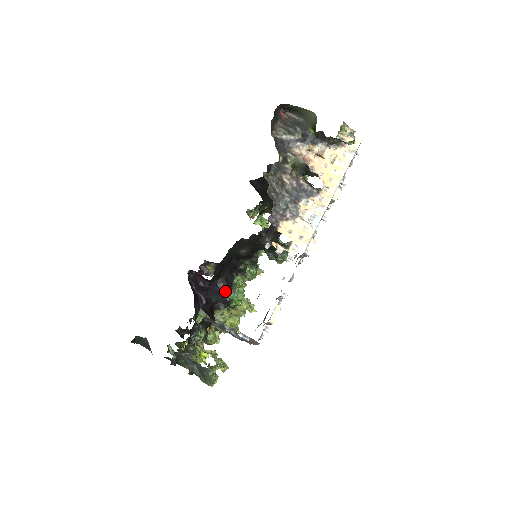
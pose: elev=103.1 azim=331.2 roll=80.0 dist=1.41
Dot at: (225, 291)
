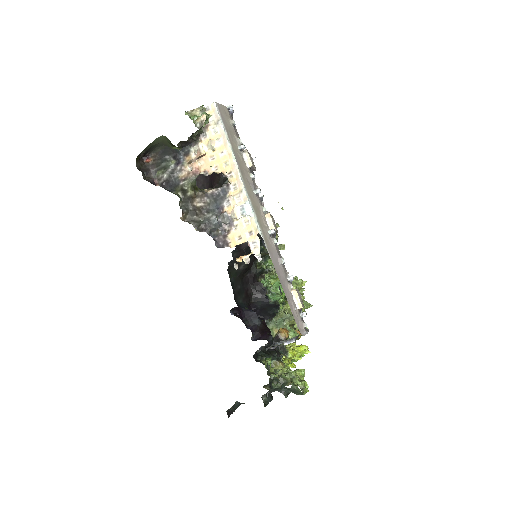
Dot at: (265, 300)
